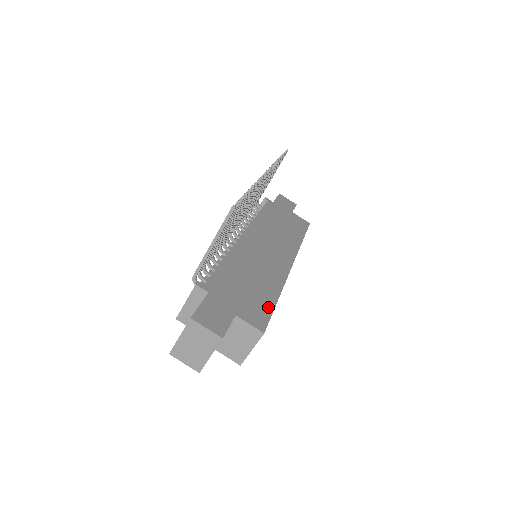
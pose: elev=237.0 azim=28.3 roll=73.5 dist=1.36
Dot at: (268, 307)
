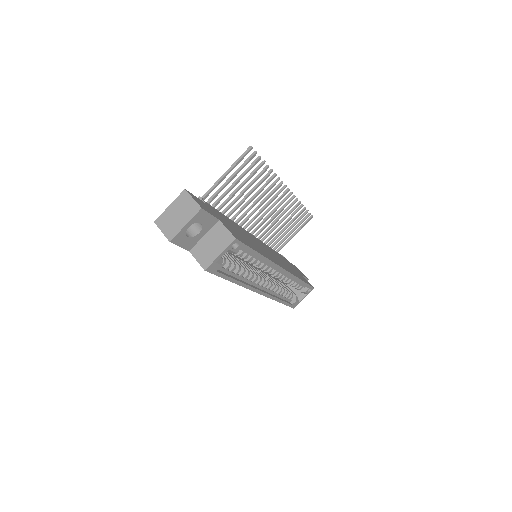
Dot at: (248, 244)
